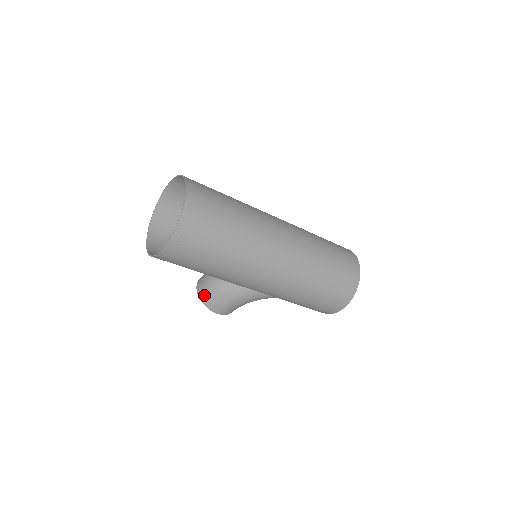
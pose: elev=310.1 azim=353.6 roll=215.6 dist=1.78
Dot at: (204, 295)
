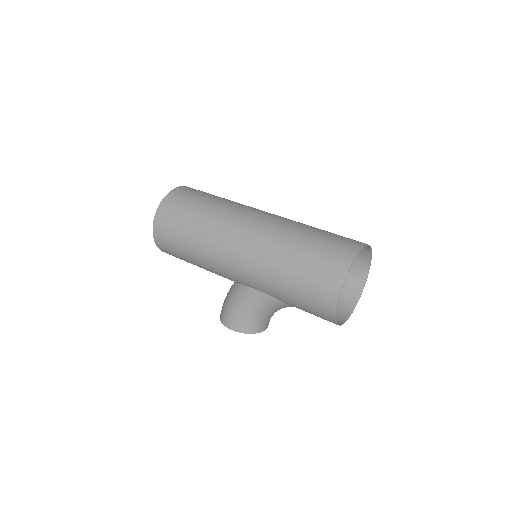
Dot at: (221, 310)
